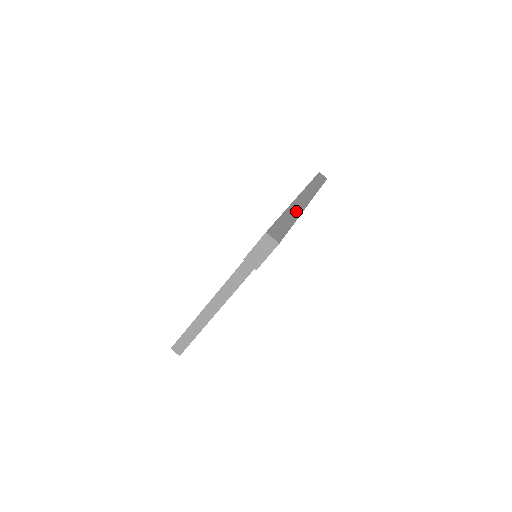
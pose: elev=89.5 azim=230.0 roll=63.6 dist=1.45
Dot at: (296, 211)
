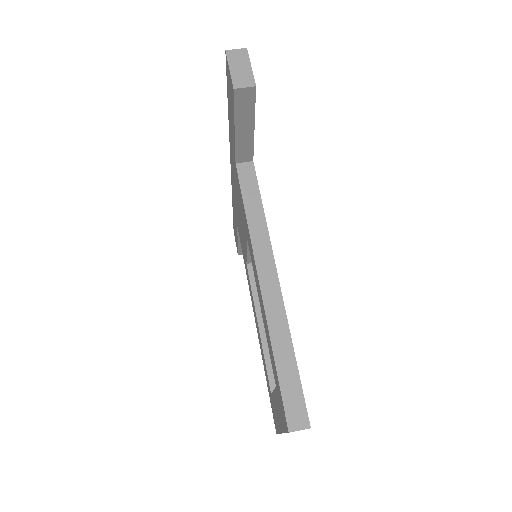
Dot at: occluded
